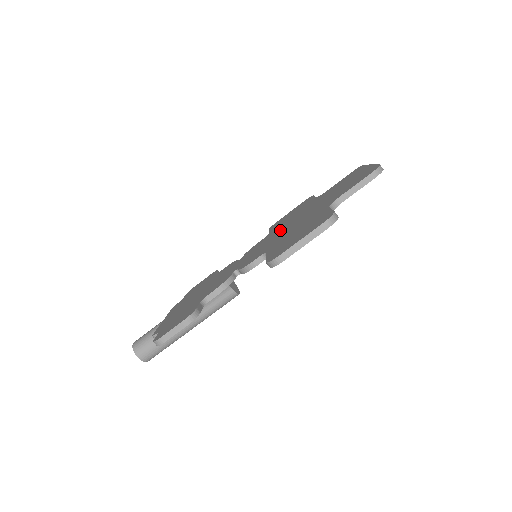
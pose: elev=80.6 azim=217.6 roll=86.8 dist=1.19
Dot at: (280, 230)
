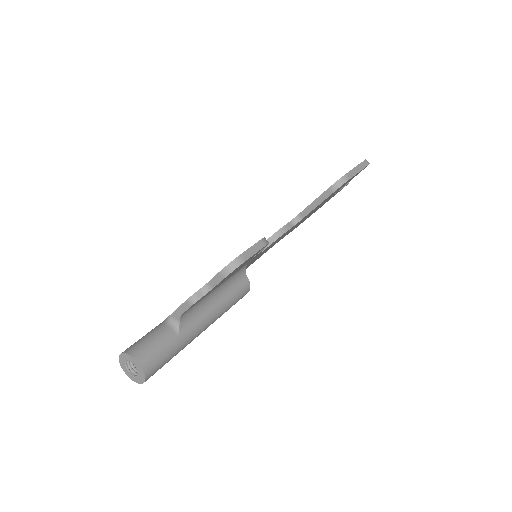
Dot at: occluded
